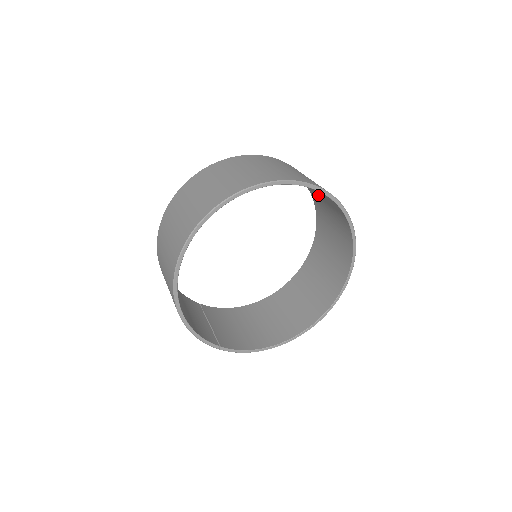
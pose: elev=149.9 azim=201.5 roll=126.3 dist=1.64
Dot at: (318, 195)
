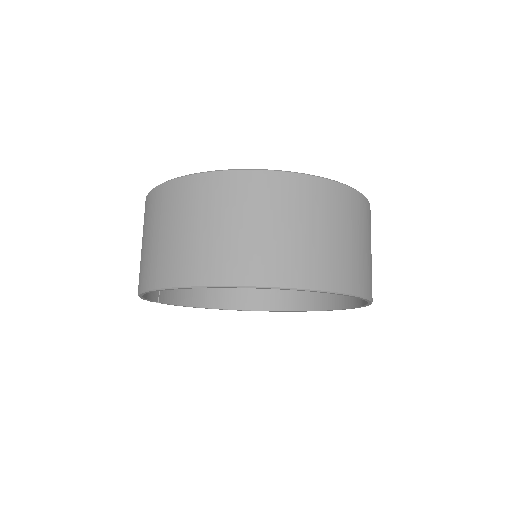
Dot at: occluded
